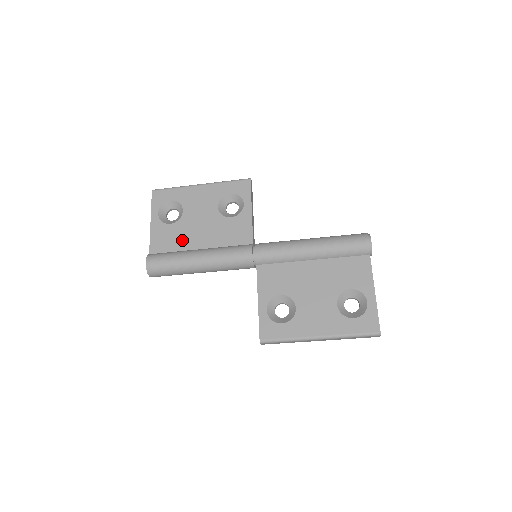
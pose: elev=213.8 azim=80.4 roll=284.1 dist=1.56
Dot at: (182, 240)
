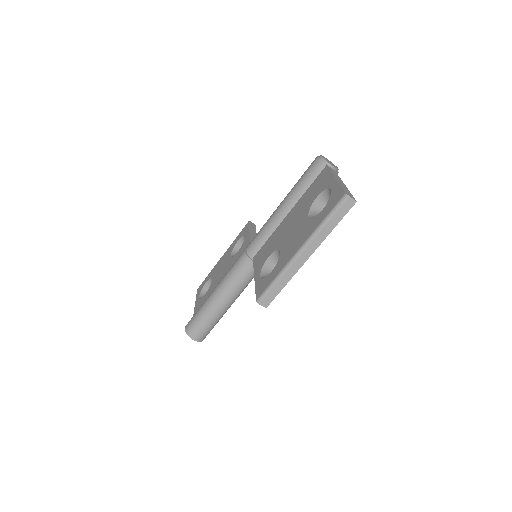
Dot at: occluded
